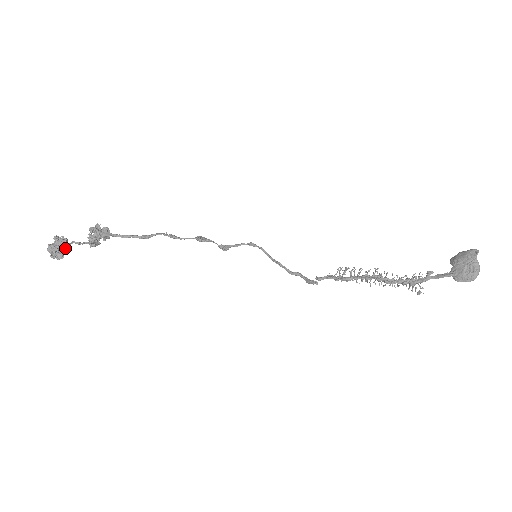
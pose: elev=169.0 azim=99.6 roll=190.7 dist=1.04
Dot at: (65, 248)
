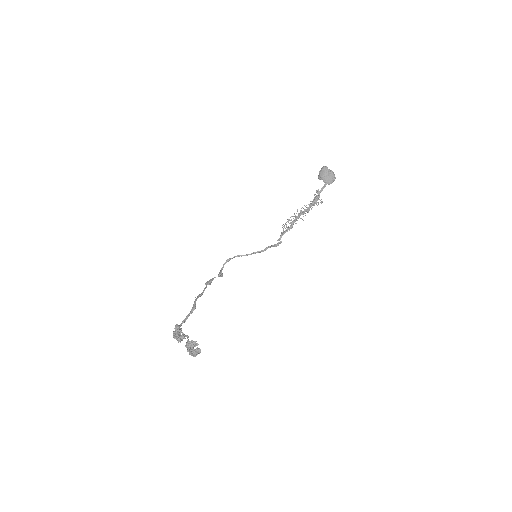
Dot at: (198, 344)
